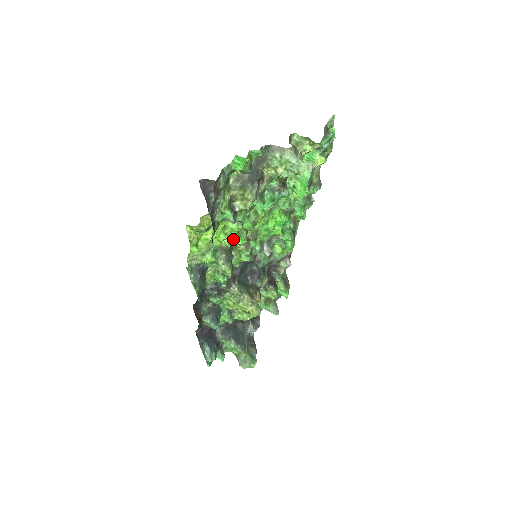
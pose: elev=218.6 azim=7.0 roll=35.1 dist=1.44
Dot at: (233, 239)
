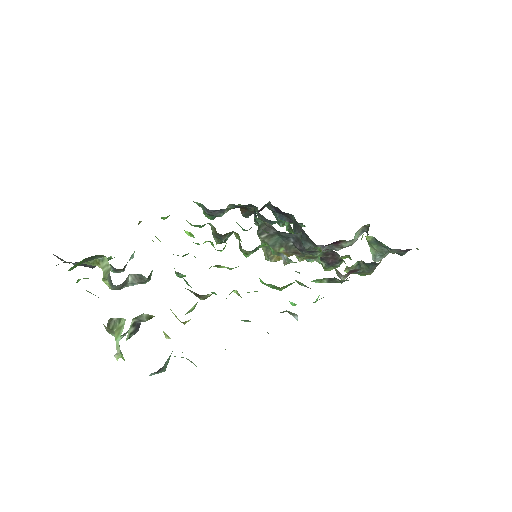
Dot at: occluded
